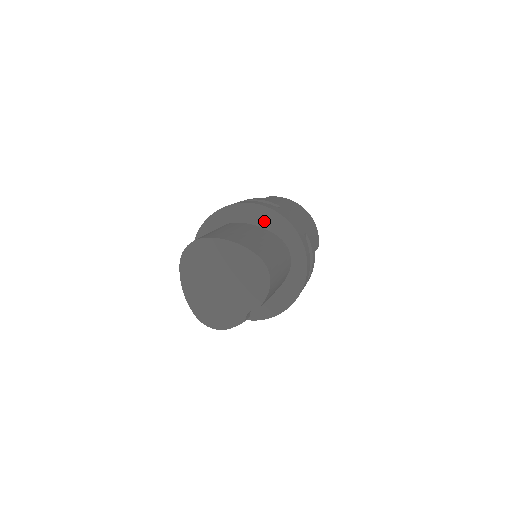
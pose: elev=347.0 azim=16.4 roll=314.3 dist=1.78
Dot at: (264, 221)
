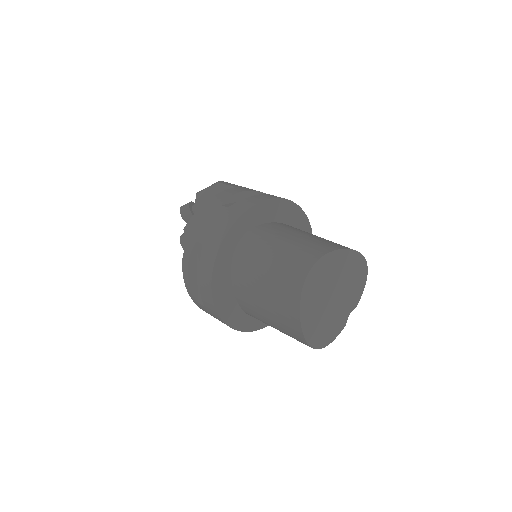
Dot at: (284, 215)
